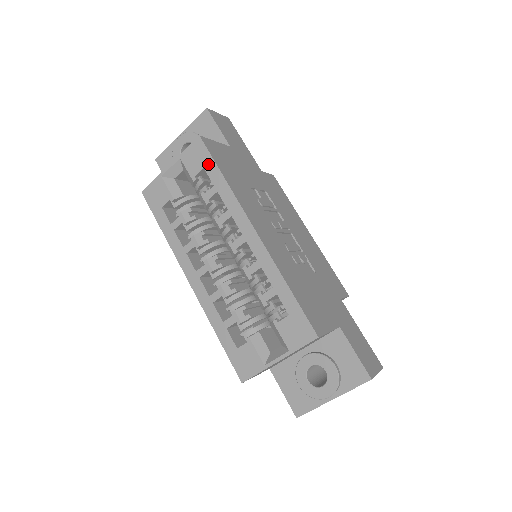
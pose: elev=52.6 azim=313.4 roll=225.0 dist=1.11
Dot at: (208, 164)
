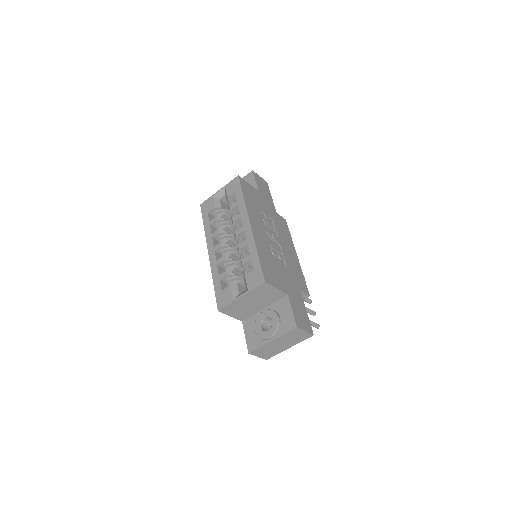
Dot at: (238, 190)
